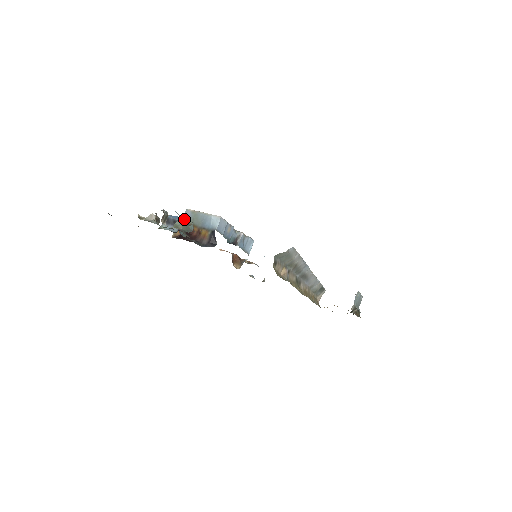
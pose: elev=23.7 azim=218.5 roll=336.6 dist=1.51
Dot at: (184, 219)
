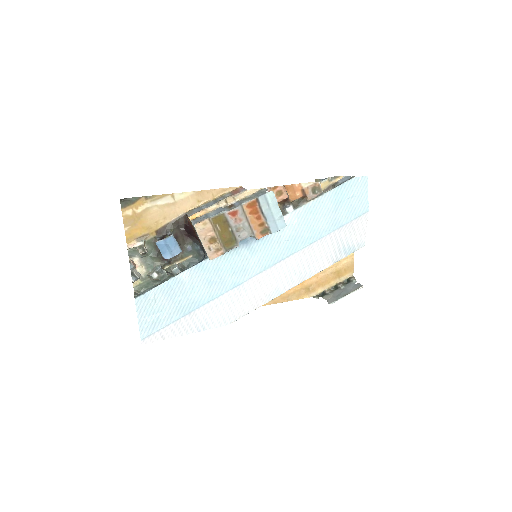
Dot at: (169, 258)
